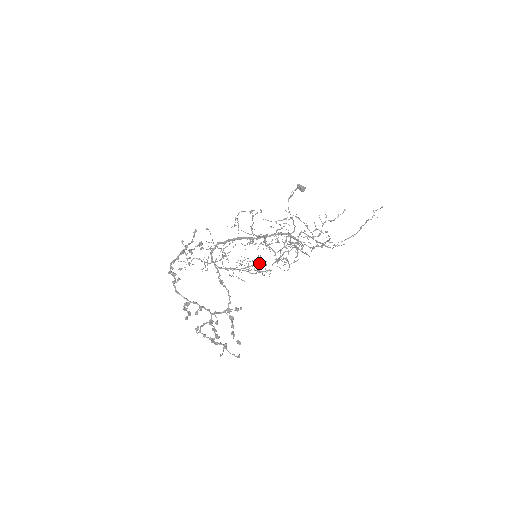
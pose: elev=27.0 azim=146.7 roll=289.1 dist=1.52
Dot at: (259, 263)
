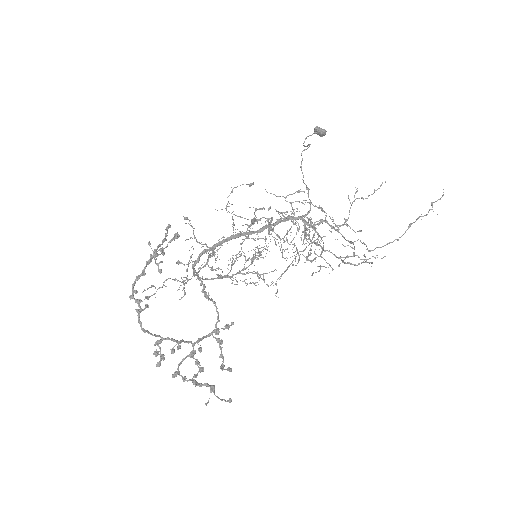
Dot at: (258, 252)
